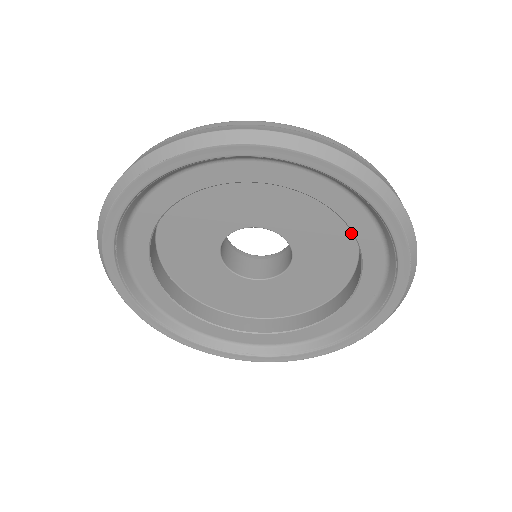
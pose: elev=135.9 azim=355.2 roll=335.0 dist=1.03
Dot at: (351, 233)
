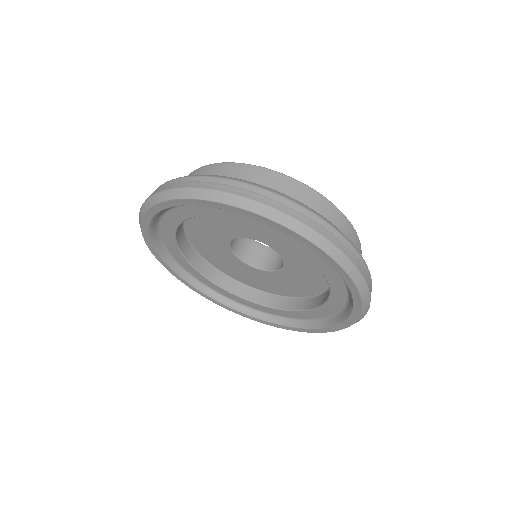
Dot at: occluded
